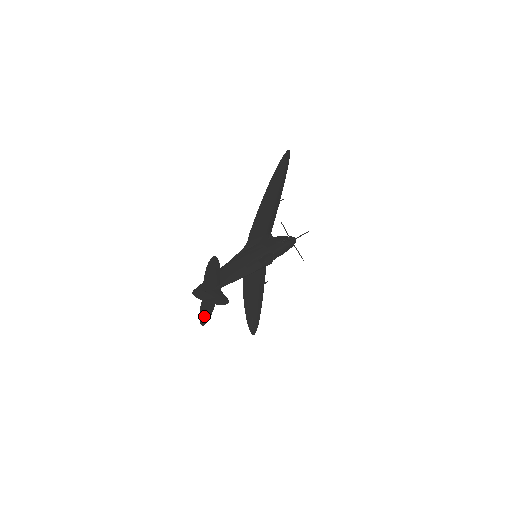
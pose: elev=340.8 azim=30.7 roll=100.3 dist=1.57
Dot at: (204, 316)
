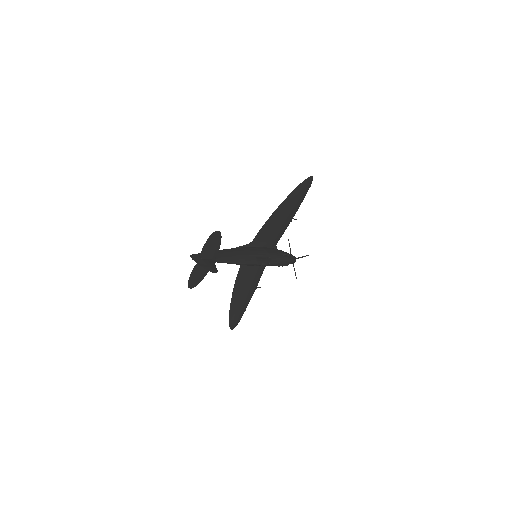
Dot at: (193, 280)
